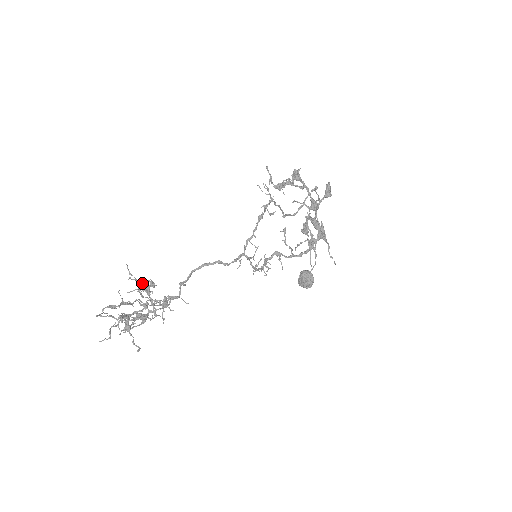
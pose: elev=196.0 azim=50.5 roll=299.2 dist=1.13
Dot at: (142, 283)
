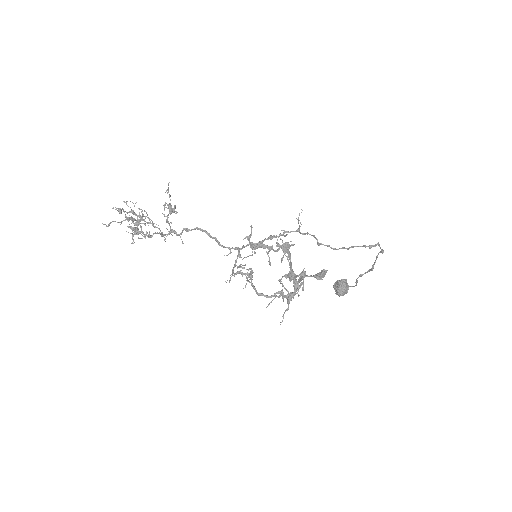
Dot at: (169, 203)
